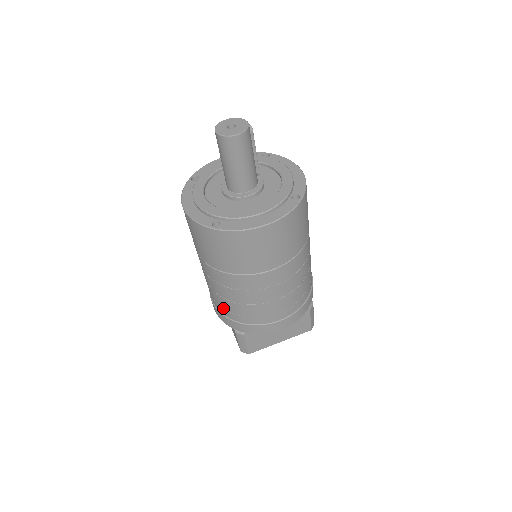
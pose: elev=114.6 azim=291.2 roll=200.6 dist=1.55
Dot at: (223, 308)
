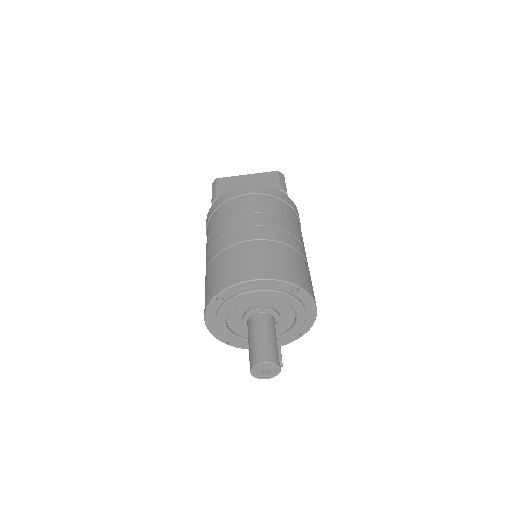
Dot at: occluded
